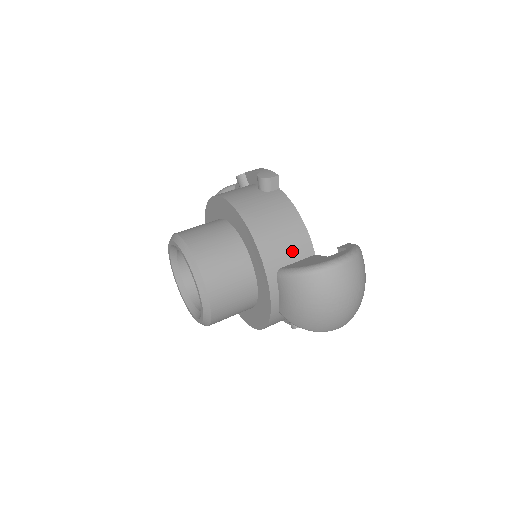
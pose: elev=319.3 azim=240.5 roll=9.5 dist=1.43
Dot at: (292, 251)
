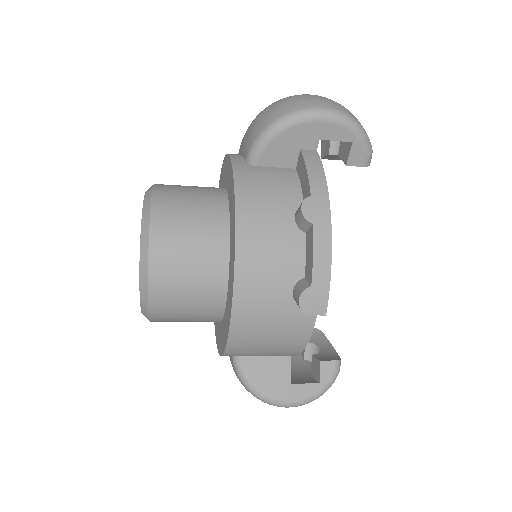
Dot at: occluded
